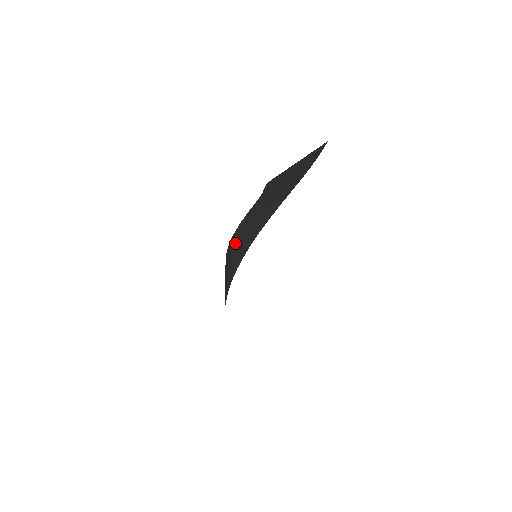
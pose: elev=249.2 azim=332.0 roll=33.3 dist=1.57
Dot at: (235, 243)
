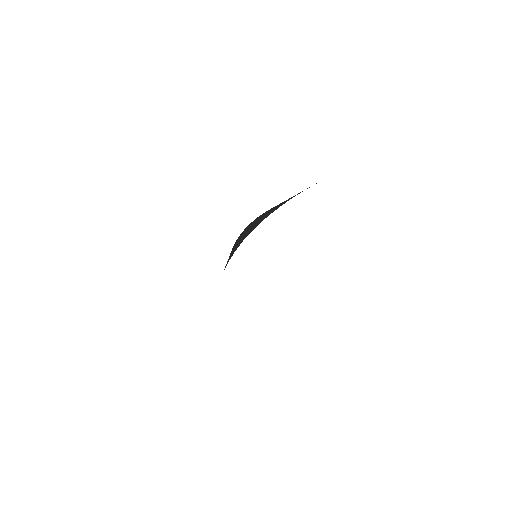
Dot at: (239, 238)
